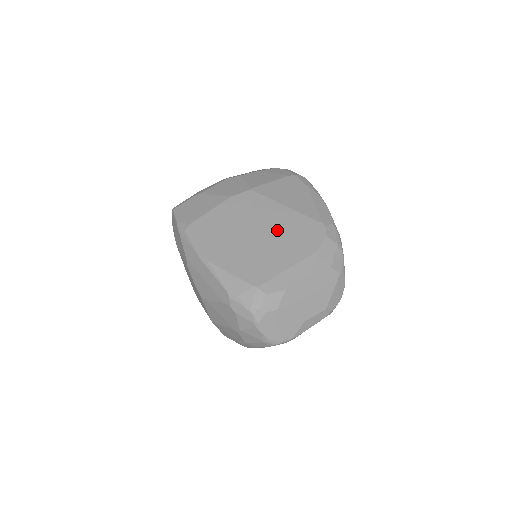
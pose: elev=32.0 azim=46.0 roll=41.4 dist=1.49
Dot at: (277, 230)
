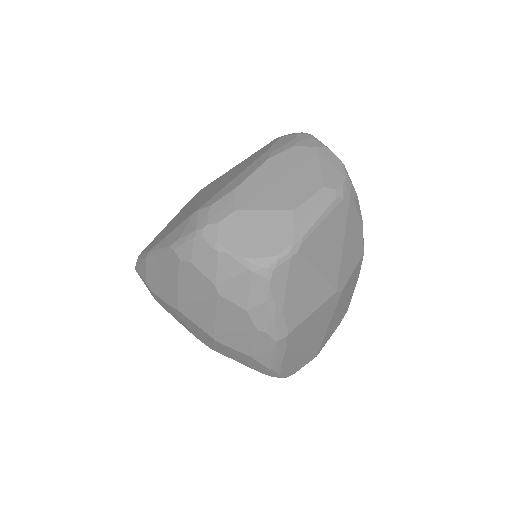
Dot at: (224, 178)
